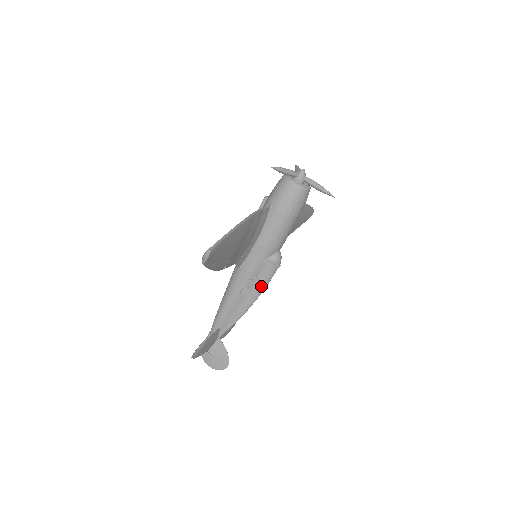
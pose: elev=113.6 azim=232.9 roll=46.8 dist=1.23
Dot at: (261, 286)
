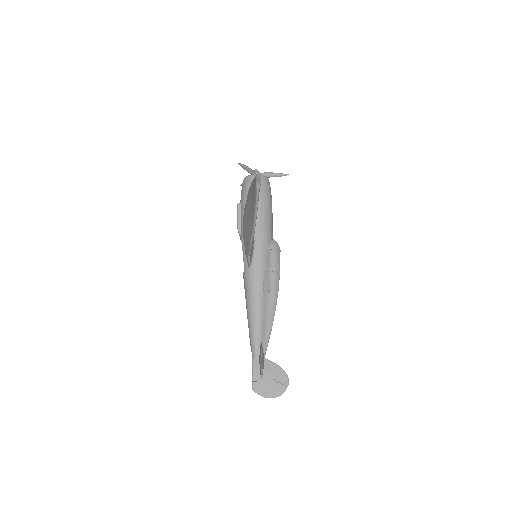
Dot at: (276, 276)
